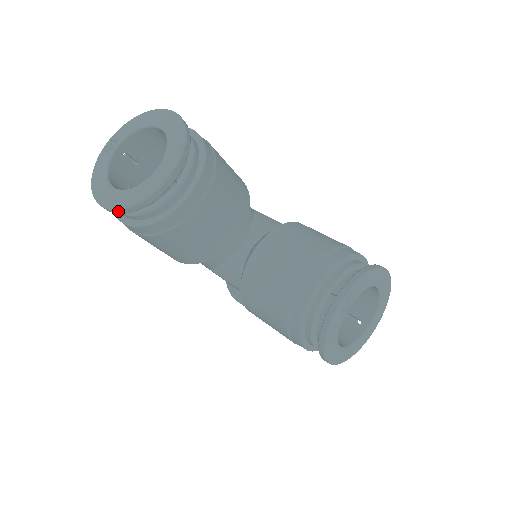
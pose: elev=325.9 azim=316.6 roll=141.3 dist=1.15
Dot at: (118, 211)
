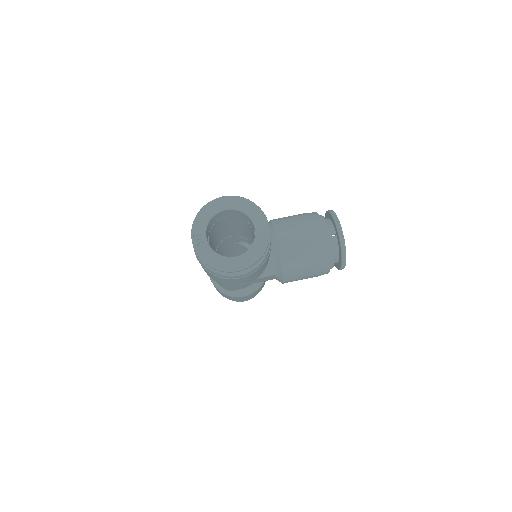
Dot at: (254, 264)
